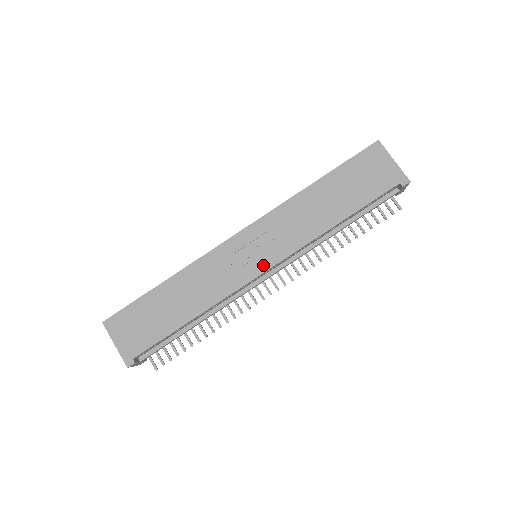
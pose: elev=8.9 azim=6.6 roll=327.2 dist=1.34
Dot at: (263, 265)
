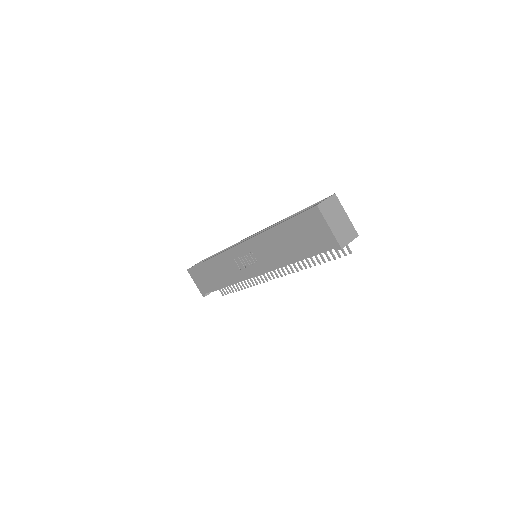
Dot at: (253, 271)
